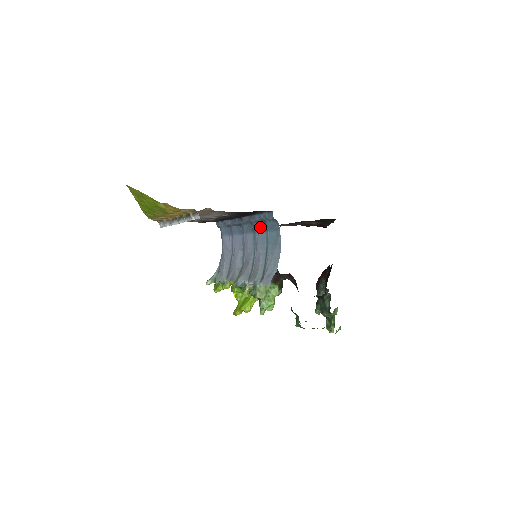
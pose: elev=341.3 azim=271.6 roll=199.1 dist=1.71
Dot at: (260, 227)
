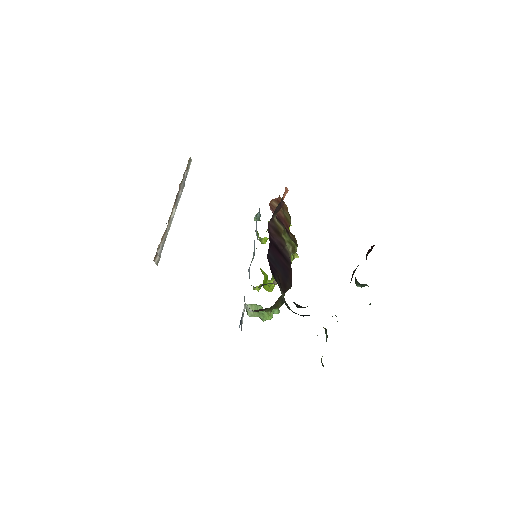
Dot at: occluded
